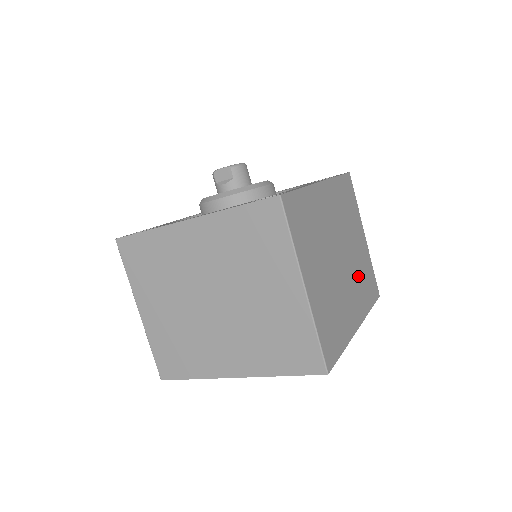
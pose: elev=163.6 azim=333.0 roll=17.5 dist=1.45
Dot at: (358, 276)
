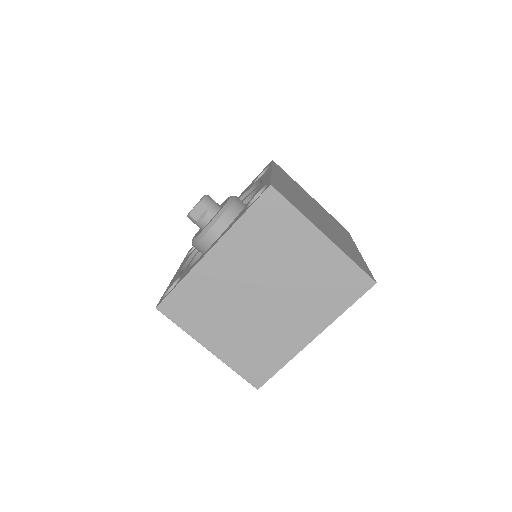
Dot at: (332, 222)
